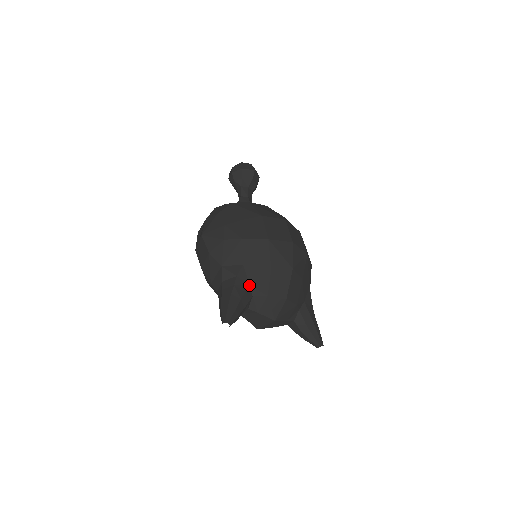
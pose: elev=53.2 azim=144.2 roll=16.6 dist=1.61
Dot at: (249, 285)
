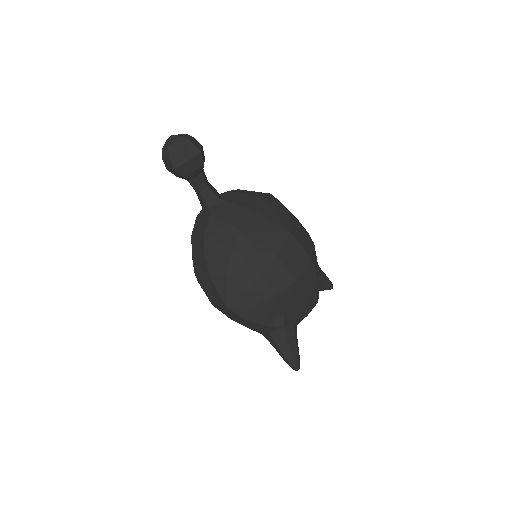
Dot at: (293, 321)
